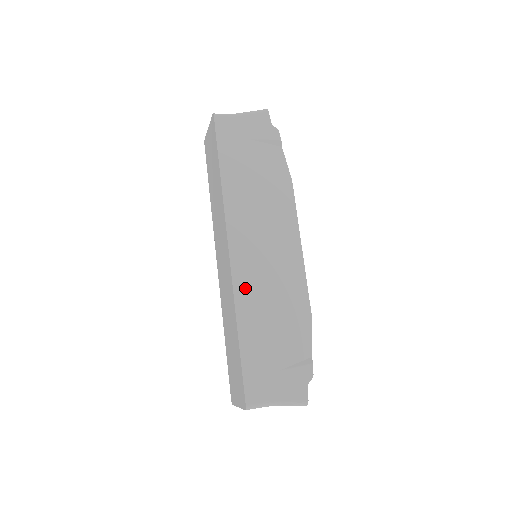
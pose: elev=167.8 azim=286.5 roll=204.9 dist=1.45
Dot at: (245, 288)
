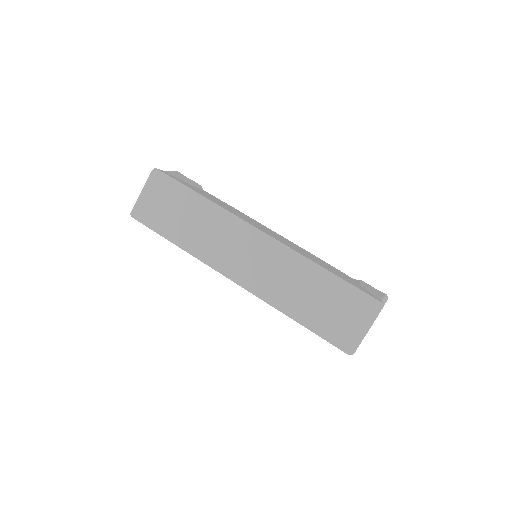
Dot at: occluded
